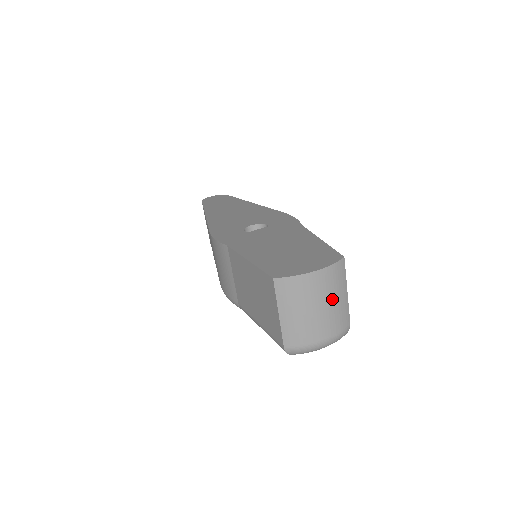
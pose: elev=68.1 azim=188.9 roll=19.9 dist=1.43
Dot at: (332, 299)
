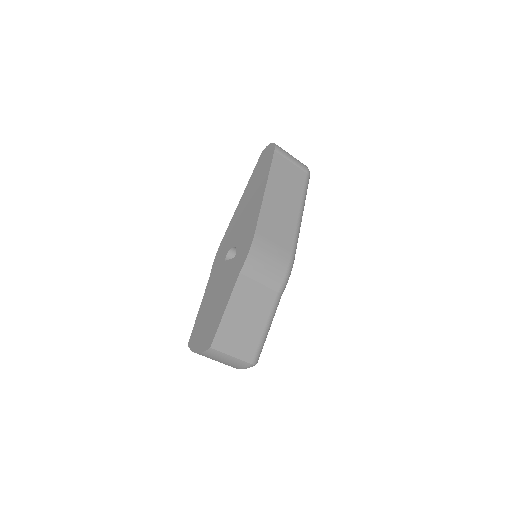
Dot at: (221, 360)
